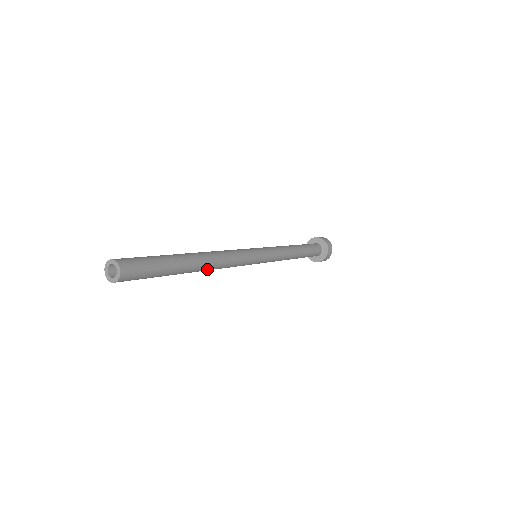
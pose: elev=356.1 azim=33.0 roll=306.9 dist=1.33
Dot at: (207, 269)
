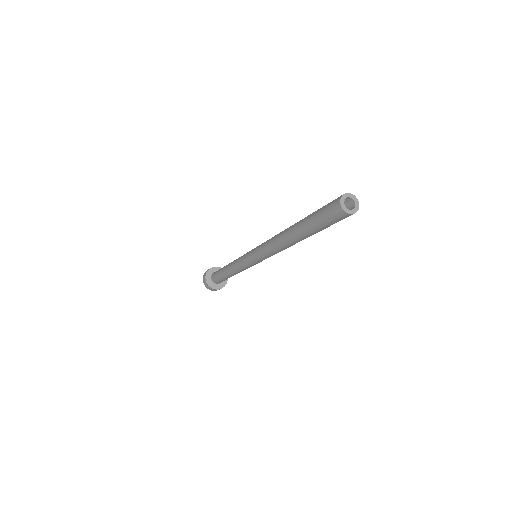
Dot at: occluded
